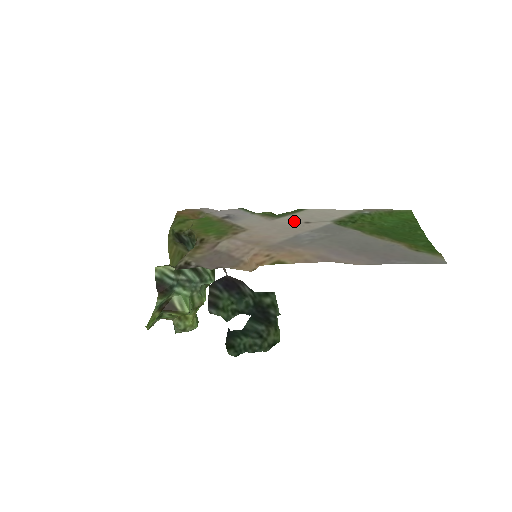
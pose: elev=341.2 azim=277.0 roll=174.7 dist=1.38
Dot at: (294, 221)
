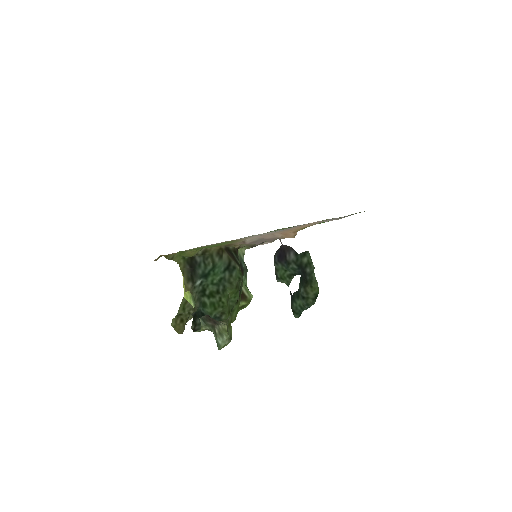
Dot at: occluded
